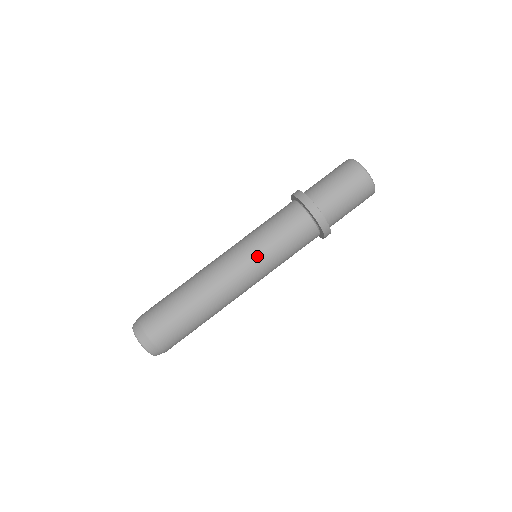
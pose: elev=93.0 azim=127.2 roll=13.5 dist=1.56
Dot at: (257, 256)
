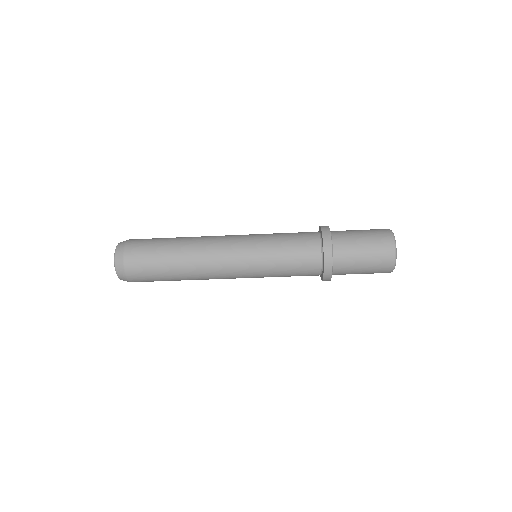
Dot at: occluded
